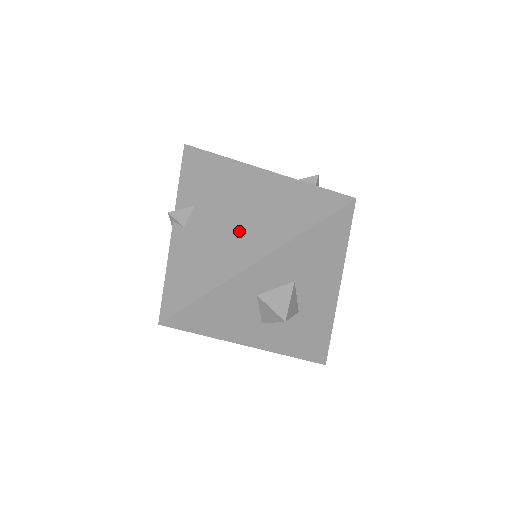
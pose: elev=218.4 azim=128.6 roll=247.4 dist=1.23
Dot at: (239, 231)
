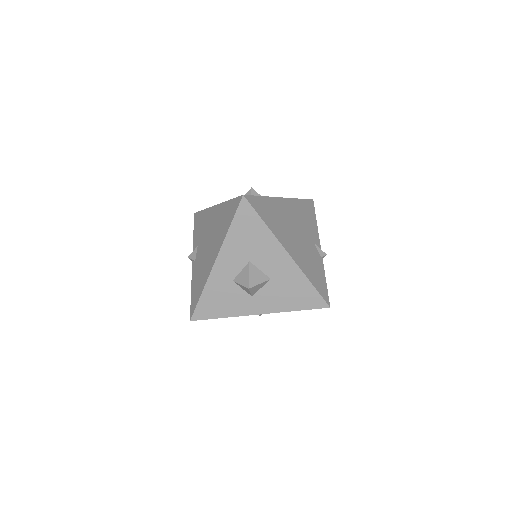
Dot at: (210, 249)
